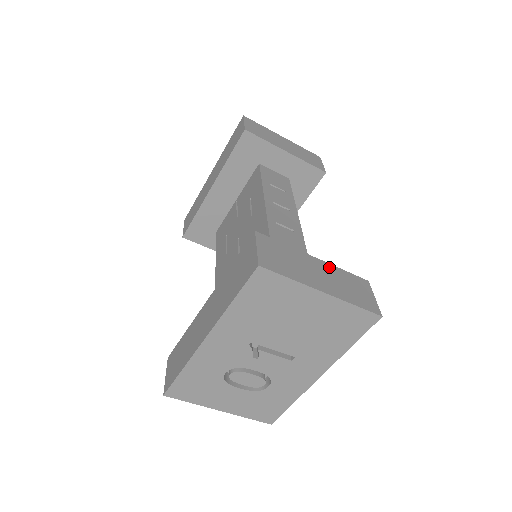
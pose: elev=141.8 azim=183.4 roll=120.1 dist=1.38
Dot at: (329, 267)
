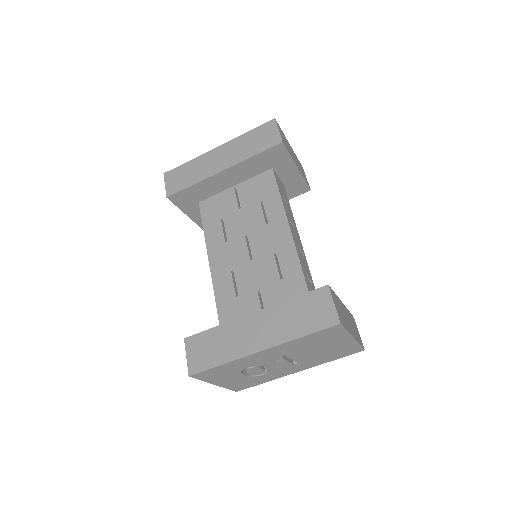
Dot at: occluded
